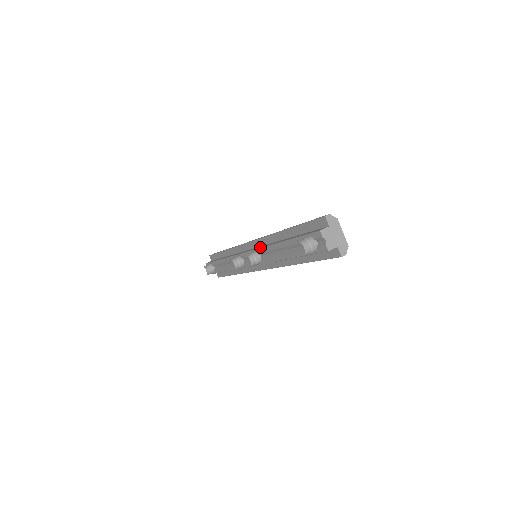
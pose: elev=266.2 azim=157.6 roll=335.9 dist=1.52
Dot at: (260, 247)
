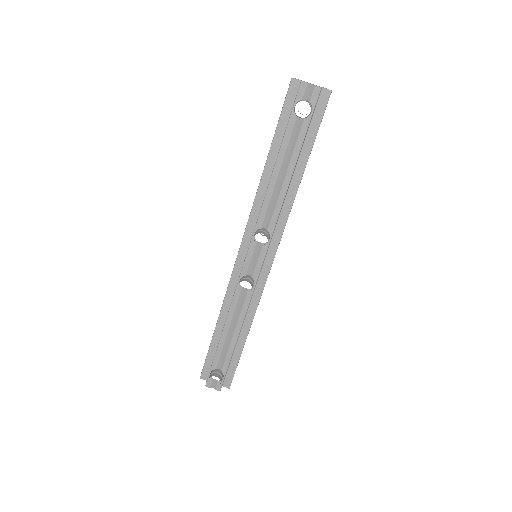
Dot at: occluded
